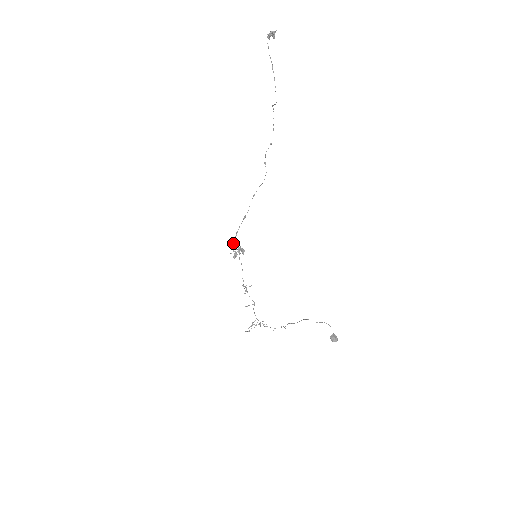
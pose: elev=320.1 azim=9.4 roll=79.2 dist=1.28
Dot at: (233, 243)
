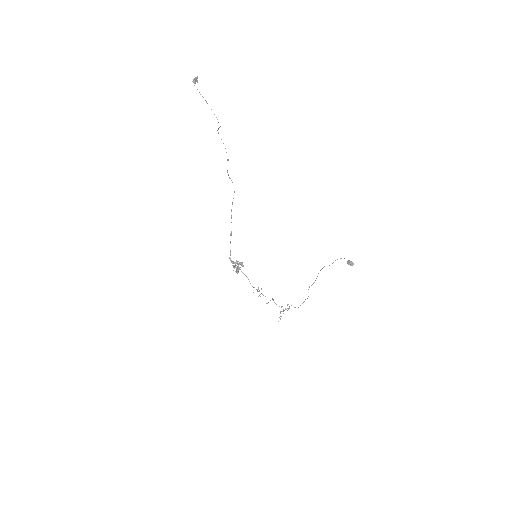
Dot at: (231, 262)
